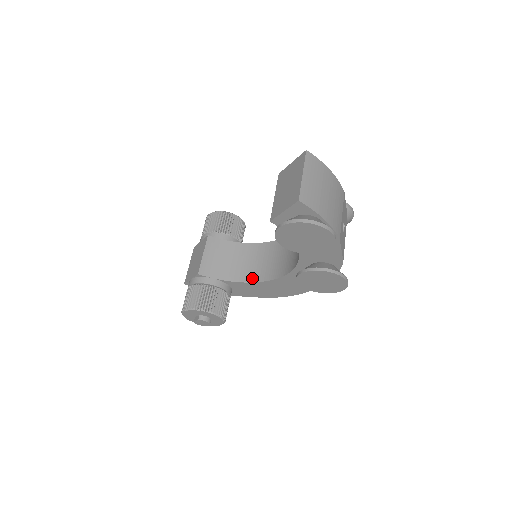
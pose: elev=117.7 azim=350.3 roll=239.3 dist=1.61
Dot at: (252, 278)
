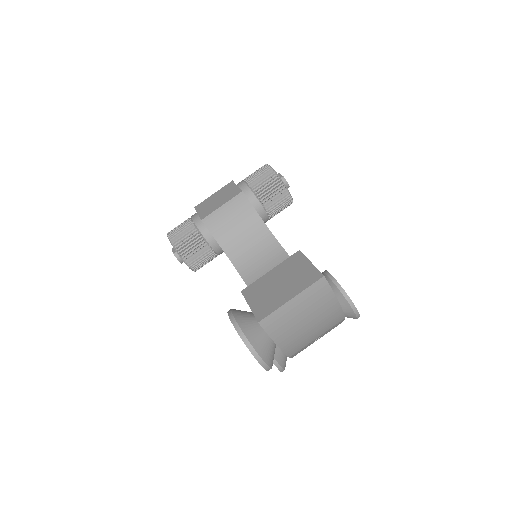
Dot at: (240, 266)
